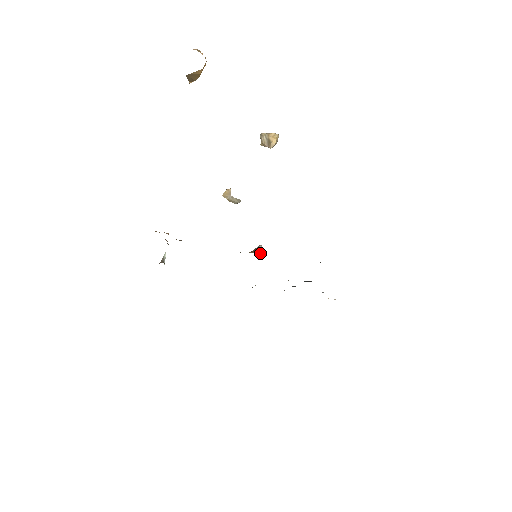
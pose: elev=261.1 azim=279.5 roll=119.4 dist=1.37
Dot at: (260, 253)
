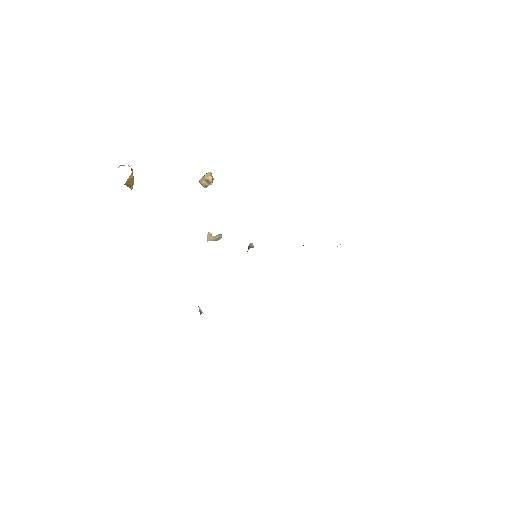
Dot at: (252, 247)
